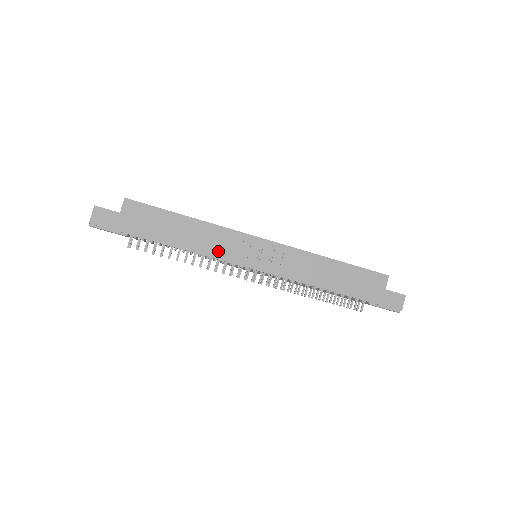
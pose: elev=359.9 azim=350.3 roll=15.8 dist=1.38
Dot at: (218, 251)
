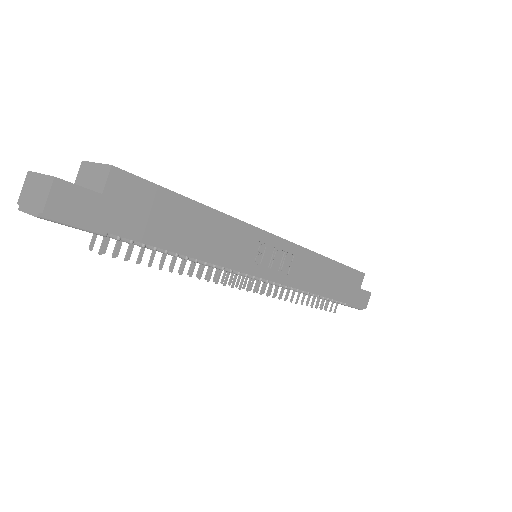
Dot at: (232, 257)
